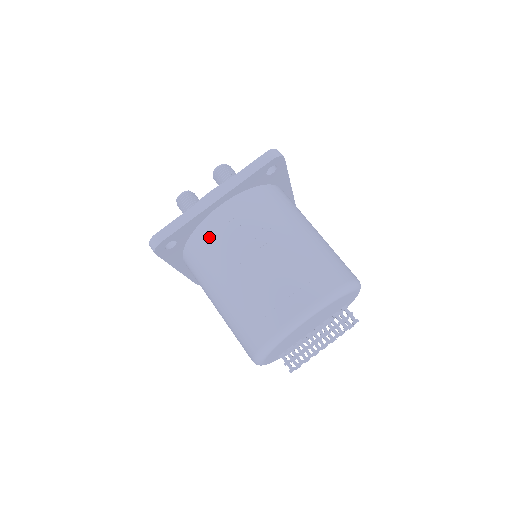
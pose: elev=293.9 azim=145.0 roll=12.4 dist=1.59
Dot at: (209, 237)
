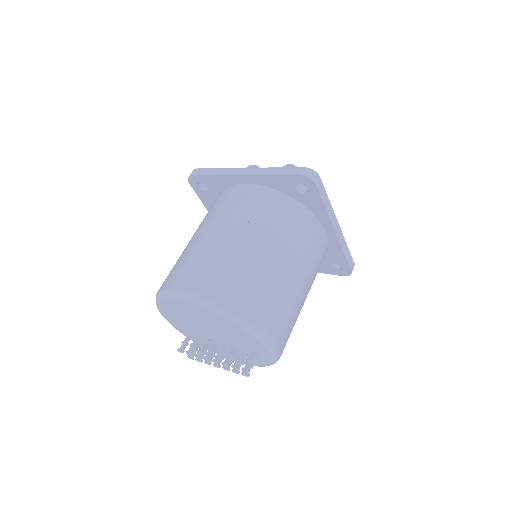
Dot at: (220, 199)
